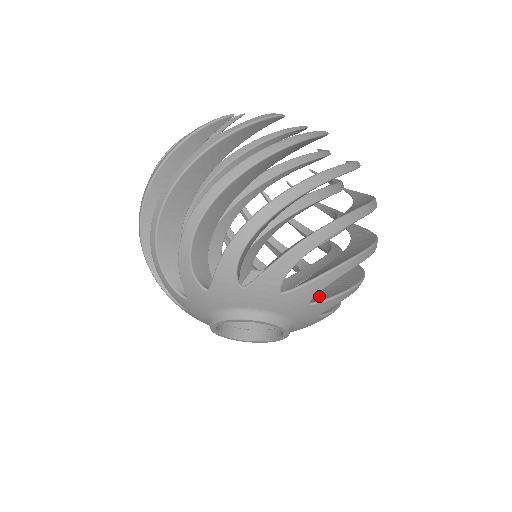
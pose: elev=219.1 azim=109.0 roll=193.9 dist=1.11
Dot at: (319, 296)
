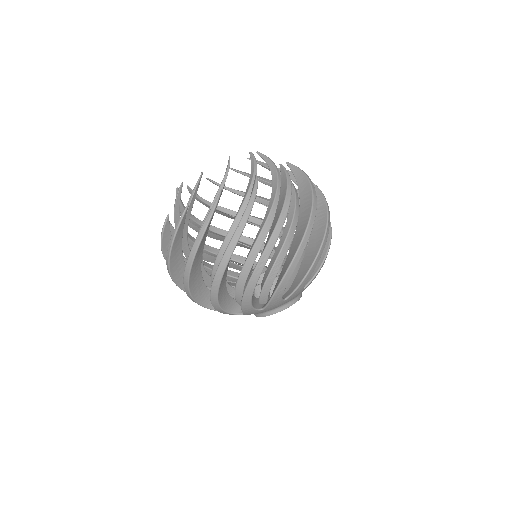
Dot at: occluded
